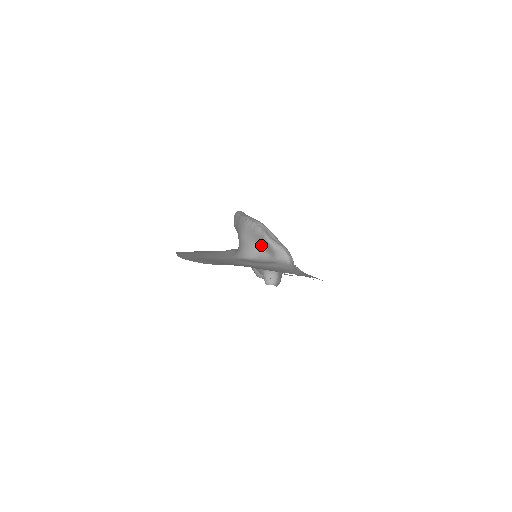
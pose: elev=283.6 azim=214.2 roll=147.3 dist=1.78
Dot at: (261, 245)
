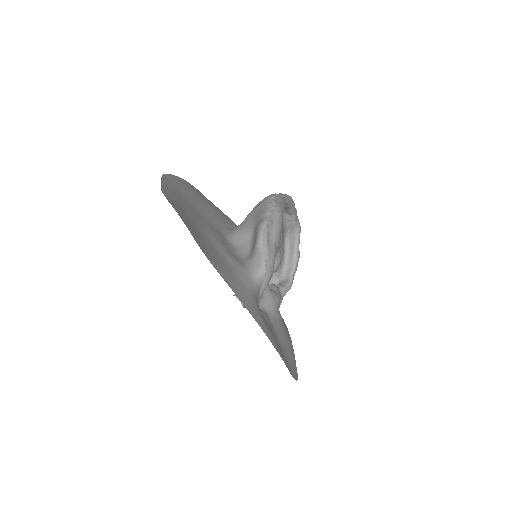
Dot at: (254, 235)
